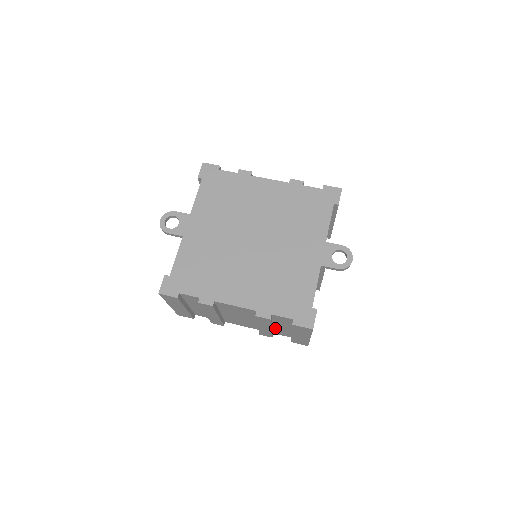
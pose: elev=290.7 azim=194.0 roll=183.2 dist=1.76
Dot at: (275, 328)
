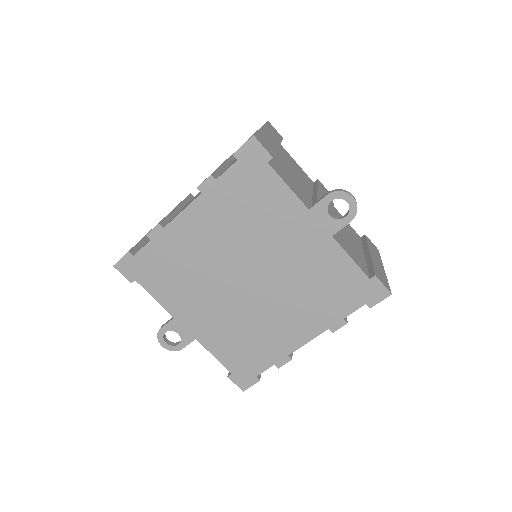
Dot at: occluded
